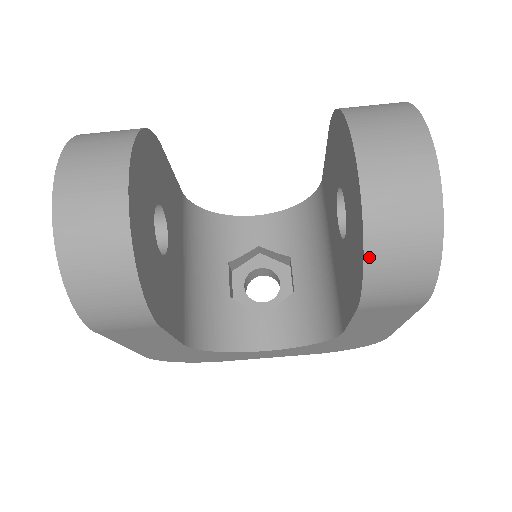
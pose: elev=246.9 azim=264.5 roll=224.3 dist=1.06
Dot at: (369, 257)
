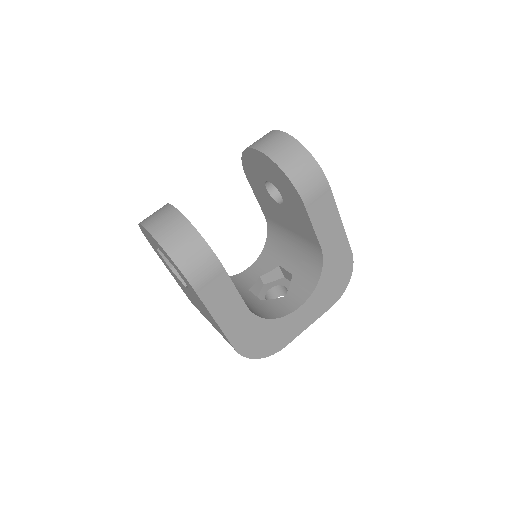
Dot at: (286, 171)
